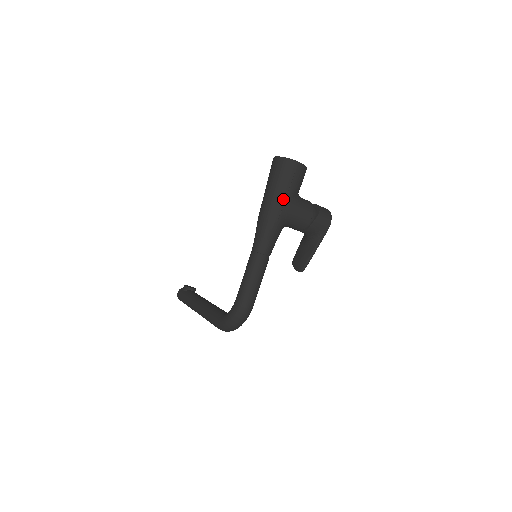
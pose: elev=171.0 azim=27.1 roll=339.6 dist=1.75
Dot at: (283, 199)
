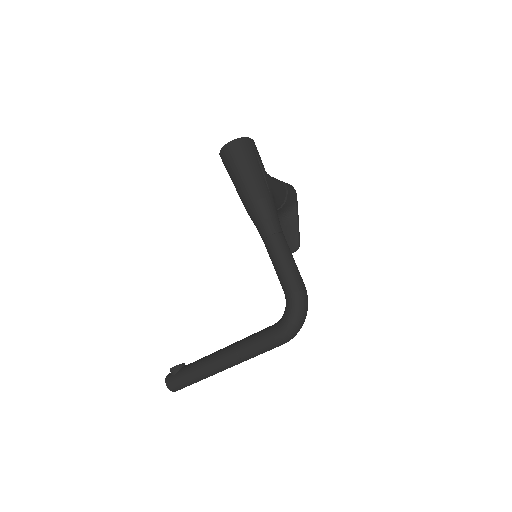
Dot at: (262, 174)
